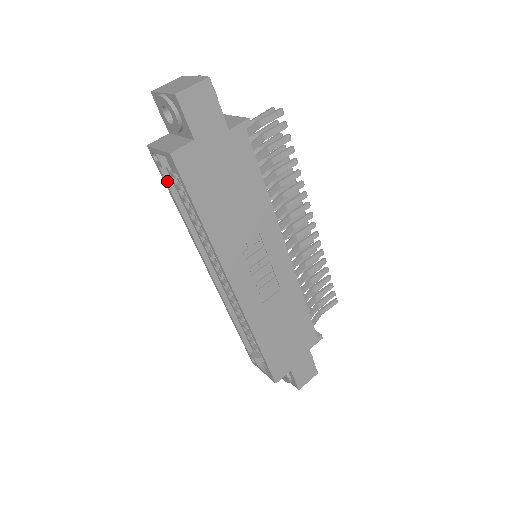
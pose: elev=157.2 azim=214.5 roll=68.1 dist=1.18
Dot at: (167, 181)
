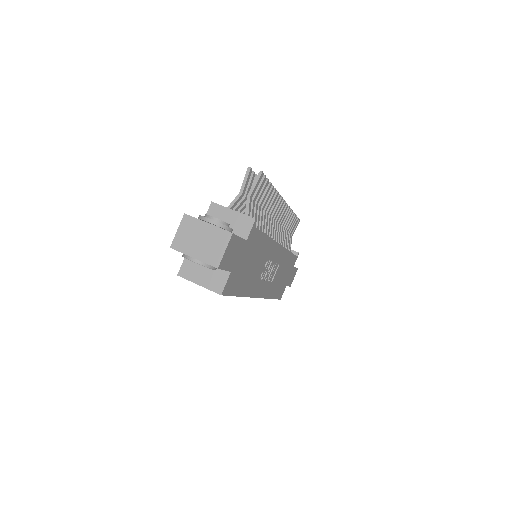
Dot at: occluded
